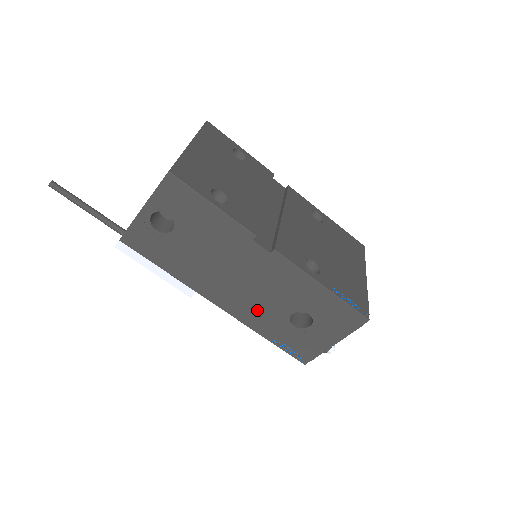
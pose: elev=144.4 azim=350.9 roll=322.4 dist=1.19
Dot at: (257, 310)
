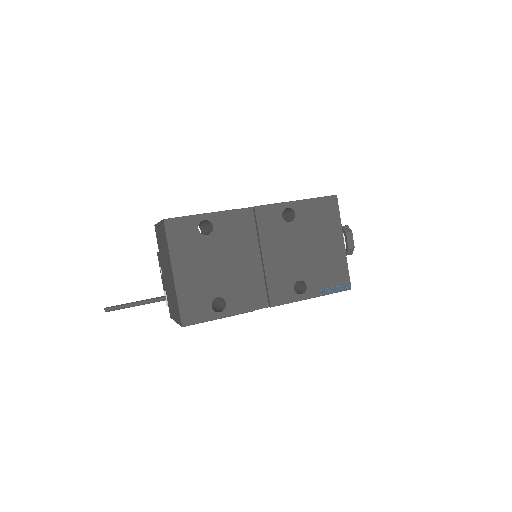
Dot at: occluded
